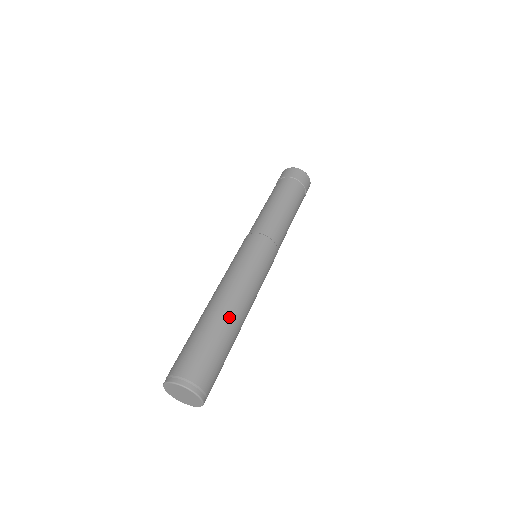
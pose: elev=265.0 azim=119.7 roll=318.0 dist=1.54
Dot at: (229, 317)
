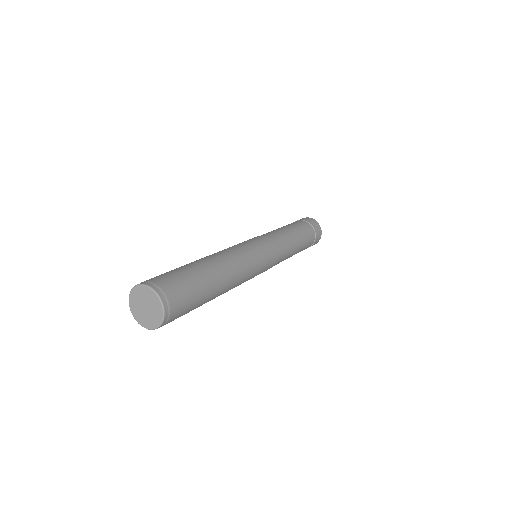
Dot at: (222, 285)
